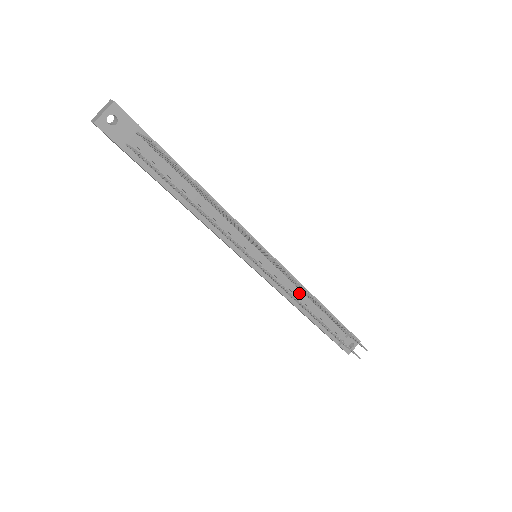
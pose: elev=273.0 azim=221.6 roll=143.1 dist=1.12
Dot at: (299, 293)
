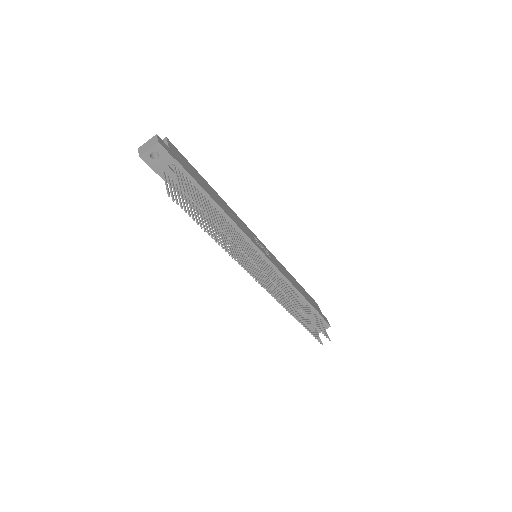
Dot at: occluded
